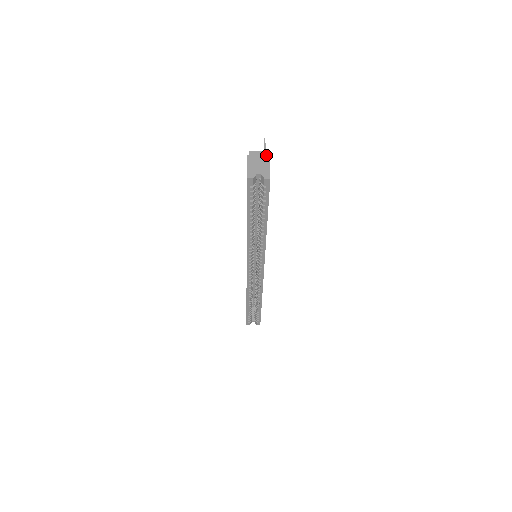
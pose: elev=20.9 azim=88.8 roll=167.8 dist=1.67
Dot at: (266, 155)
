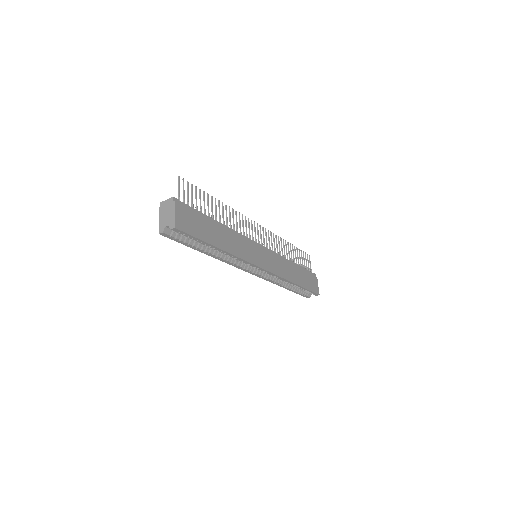
Dot at: (172, 202)
